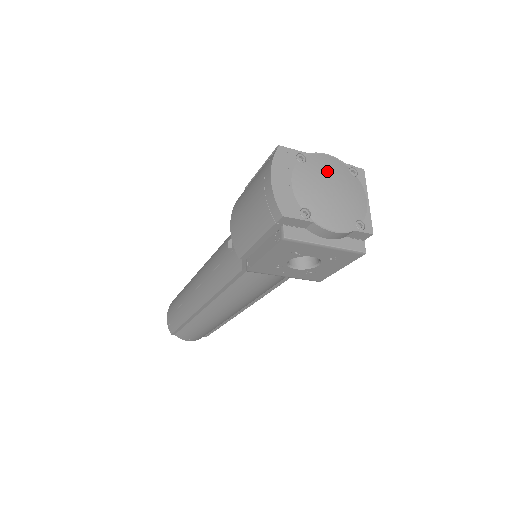
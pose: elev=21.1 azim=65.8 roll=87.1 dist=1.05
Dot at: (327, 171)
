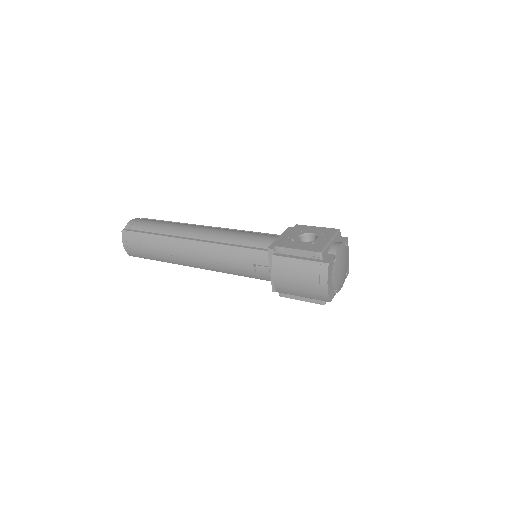
Dot at: (341, 259)
